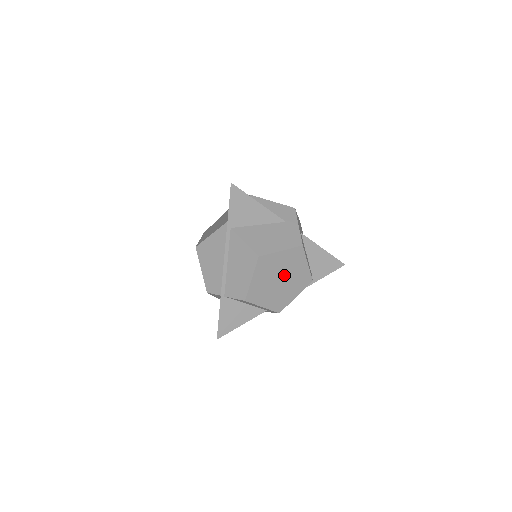
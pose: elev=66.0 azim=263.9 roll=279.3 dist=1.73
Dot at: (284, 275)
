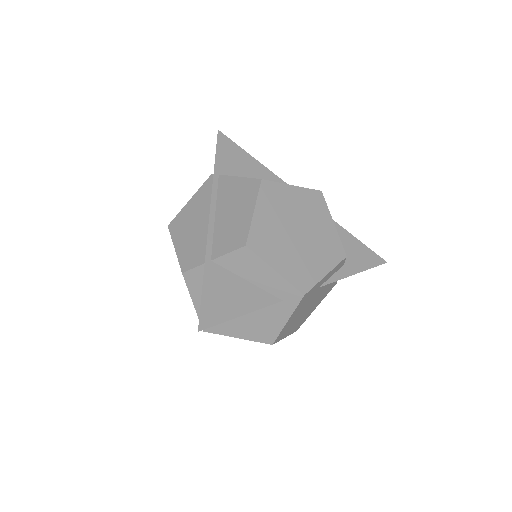
Dot at: (302, 227)
